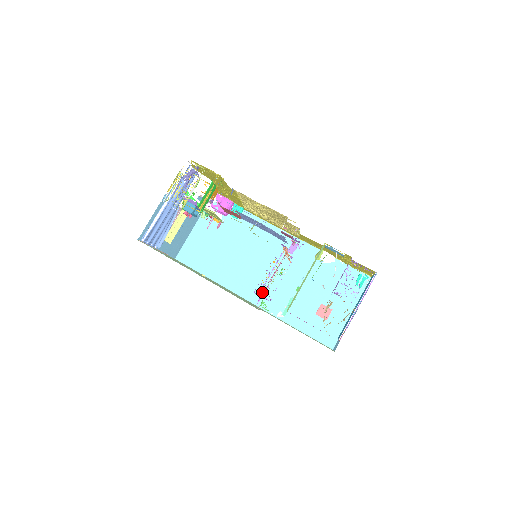
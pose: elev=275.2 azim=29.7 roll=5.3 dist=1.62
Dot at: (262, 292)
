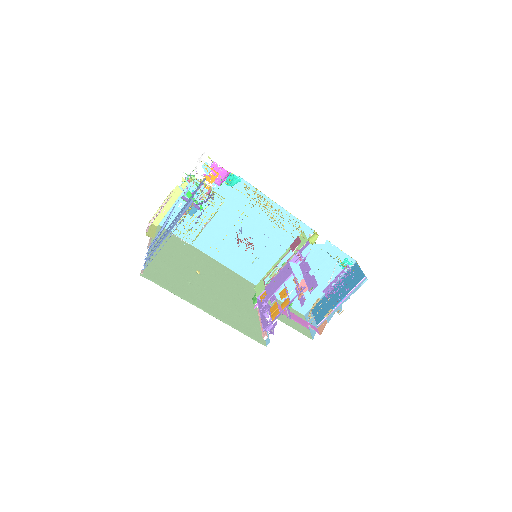
Dot at: (265, 313)
